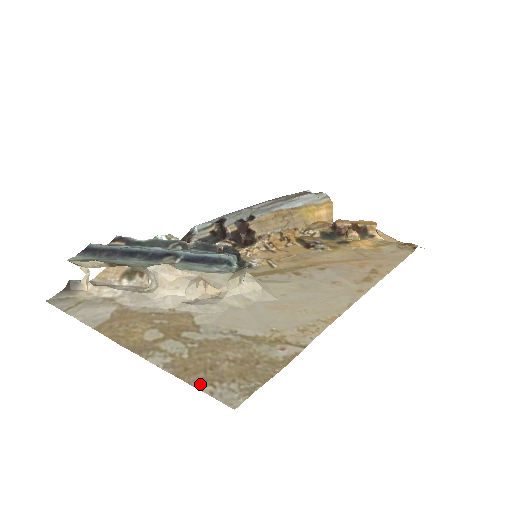
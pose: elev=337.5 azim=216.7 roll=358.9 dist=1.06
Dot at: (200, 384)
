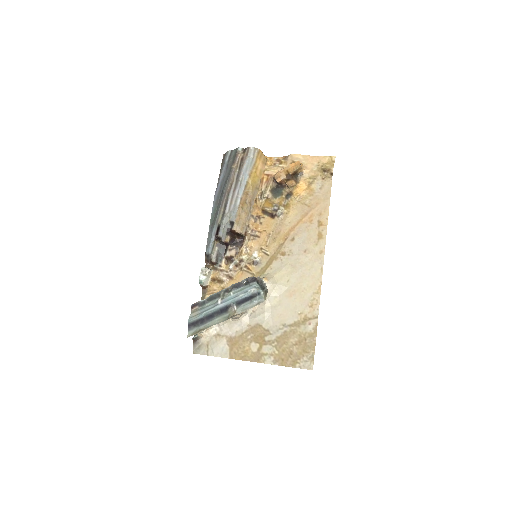
Dot at: (293, 365)
